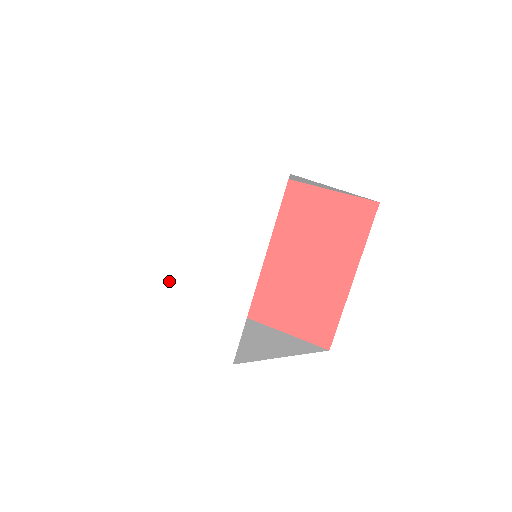
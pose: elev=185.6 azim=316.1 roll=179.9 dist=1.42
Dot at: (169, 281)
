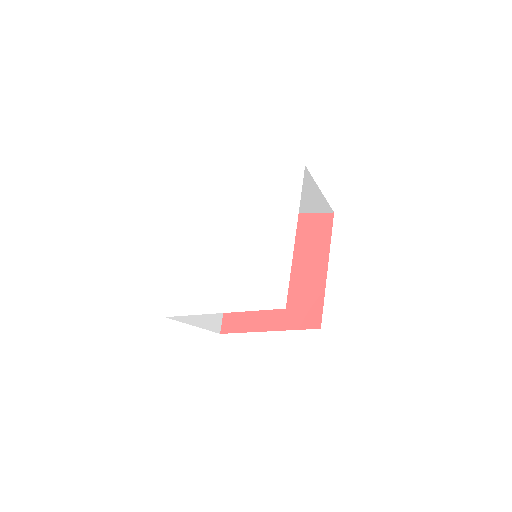
Dot at: (197, 274)
